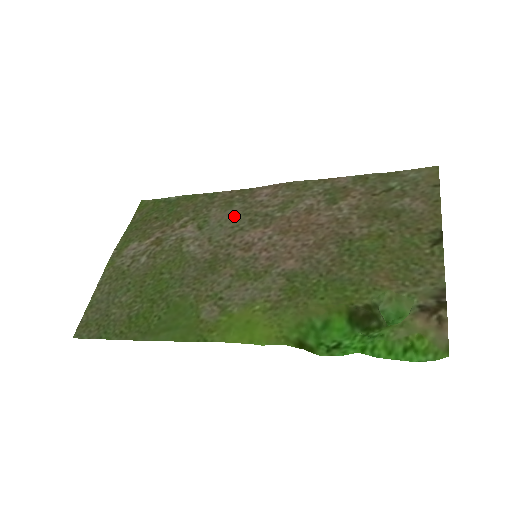
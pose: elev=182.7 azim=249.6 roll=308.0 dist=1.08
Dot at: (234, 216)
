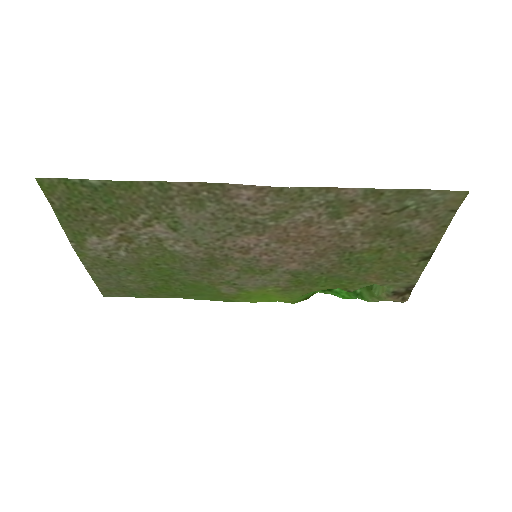
Dot at: (214, 221)
